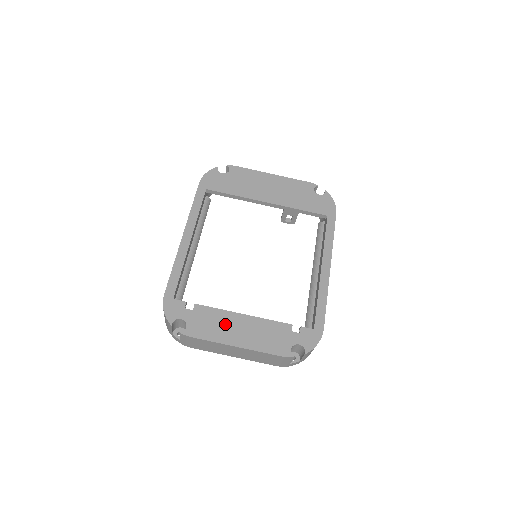
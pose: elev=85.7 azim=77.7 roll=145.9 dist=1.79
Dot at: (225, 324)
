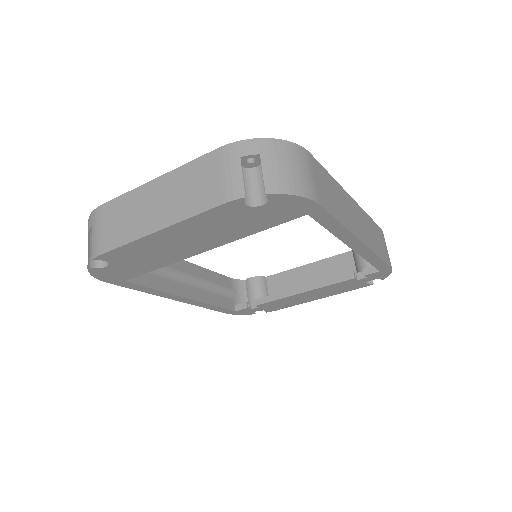
Dot at: (293, 300)
